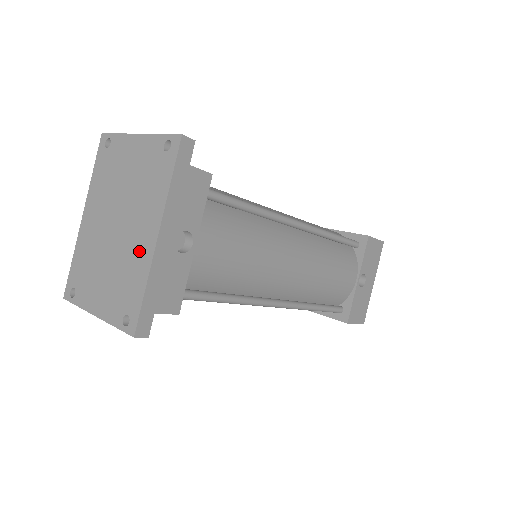
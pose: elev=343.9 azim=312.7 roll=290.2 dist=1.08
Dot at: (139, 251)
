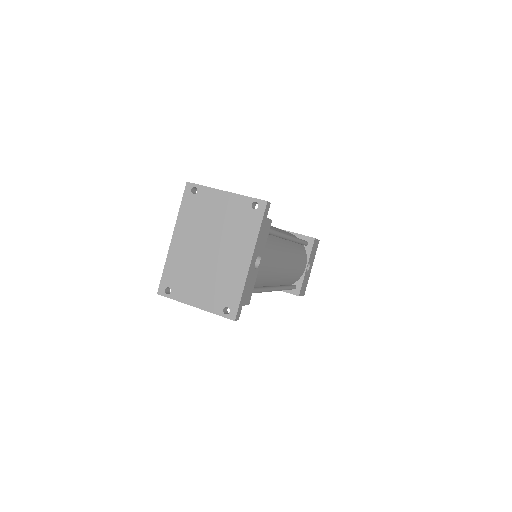
Dot at: (235, 269)
